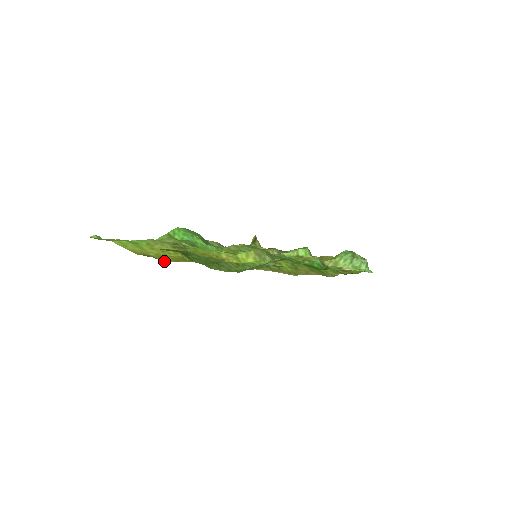
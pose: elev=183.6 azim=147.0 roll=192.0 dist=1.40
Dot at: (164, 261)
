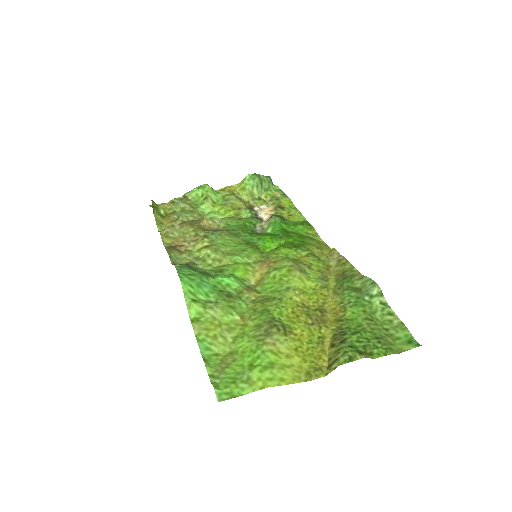
Dot at: (325, 364)
